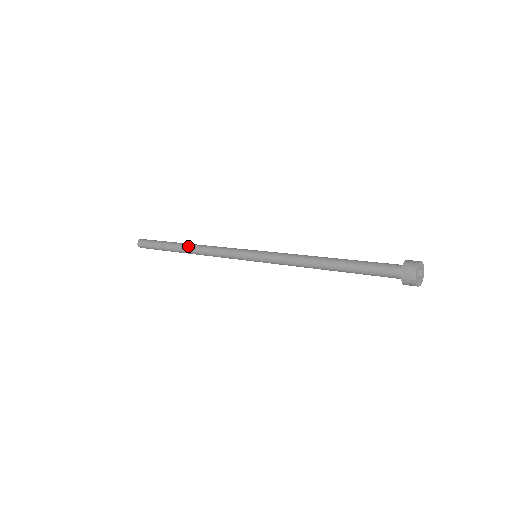
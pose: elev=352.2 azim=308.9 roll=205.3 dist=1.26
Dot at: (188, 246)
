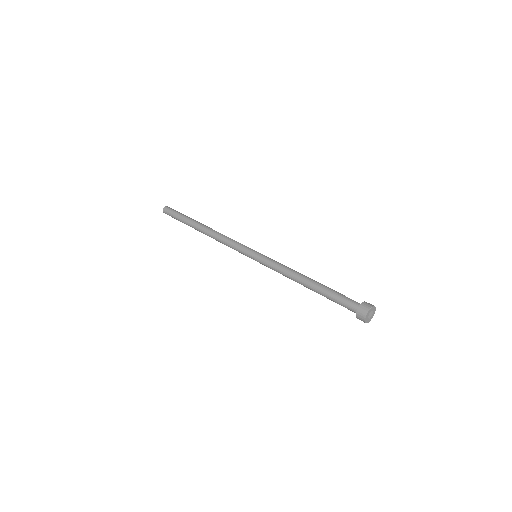
Dot at: (204, 228)
